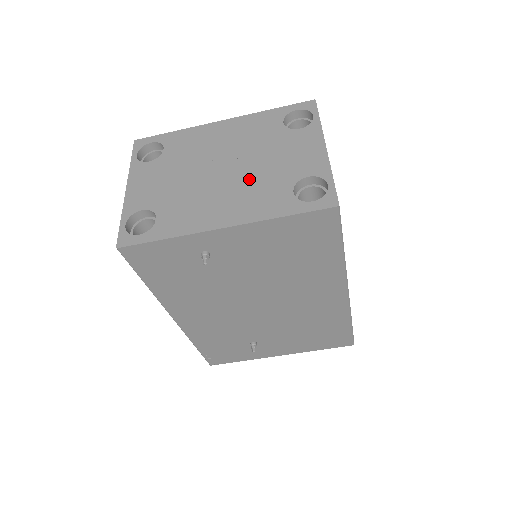
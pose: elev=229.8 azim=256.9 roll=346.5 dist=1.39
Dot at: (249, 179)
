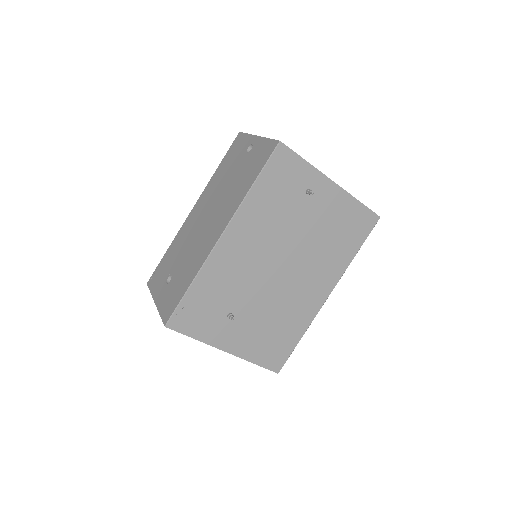
Dot at: occluded
